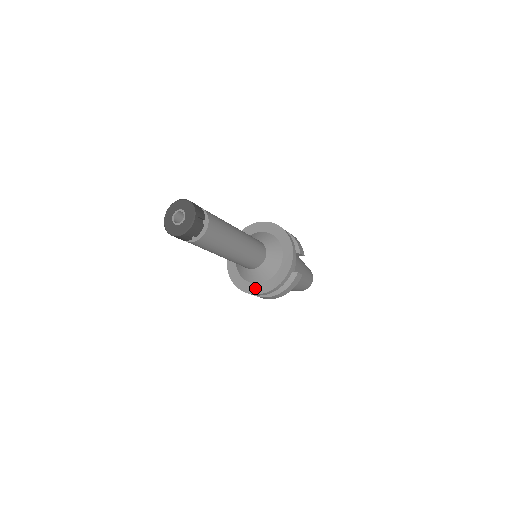
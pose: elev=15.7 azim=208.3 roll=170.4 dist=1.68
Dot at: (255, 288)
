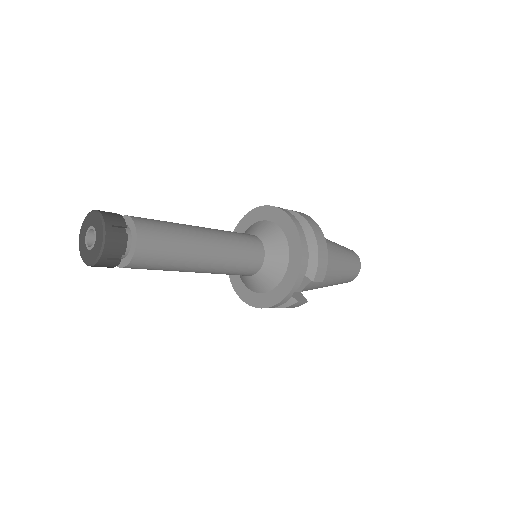
Dot at: (241, 289)
